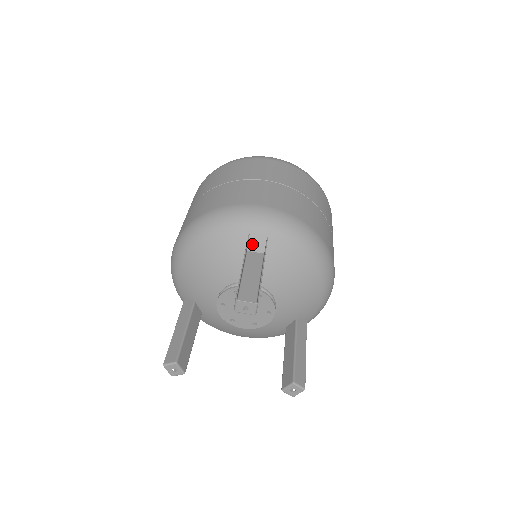
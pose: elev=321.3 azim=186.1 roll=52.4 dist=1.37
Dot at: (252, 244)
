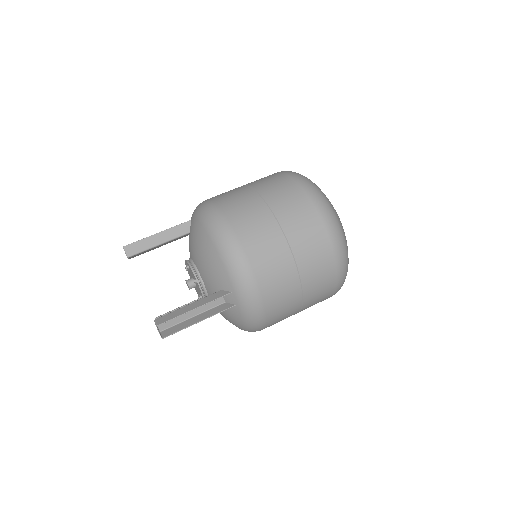
Dot at: occluded
